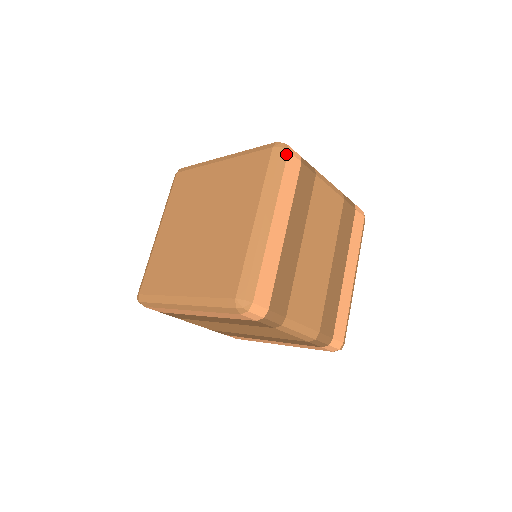
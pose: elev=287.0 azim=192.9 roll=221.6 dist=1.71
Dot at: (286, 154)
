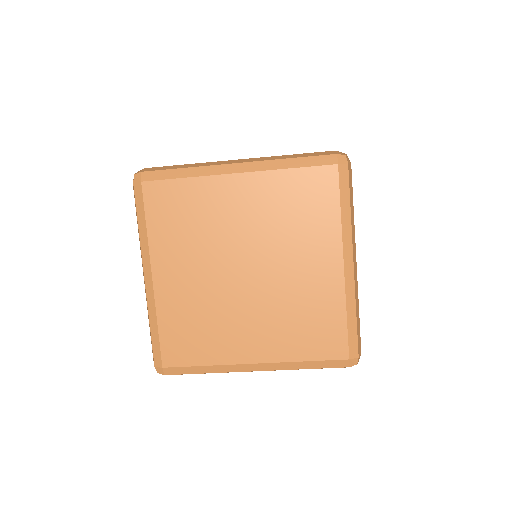
Dot at: (351, 169)
